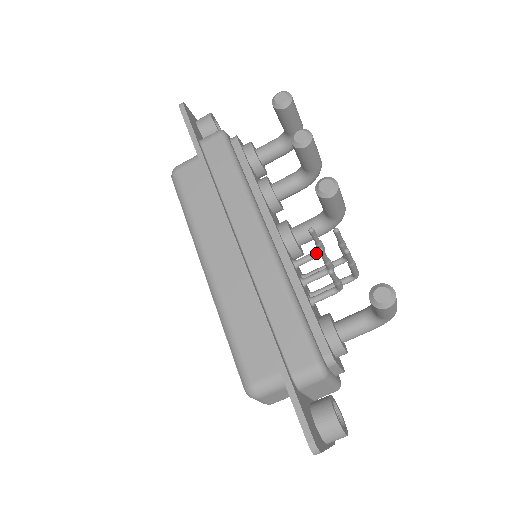
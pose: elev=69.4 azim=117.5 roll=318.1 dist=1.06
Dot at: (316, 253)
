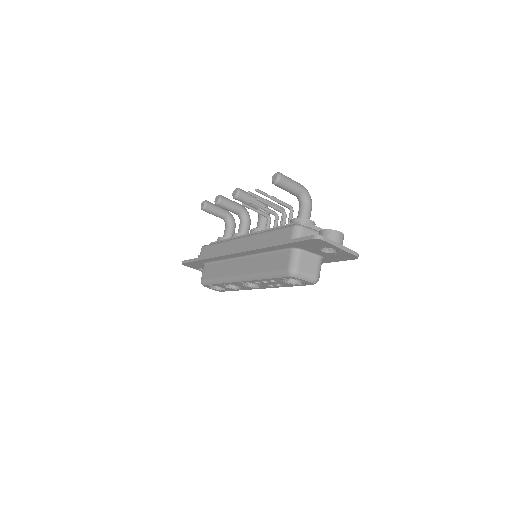
Dot at: (268, 220)
